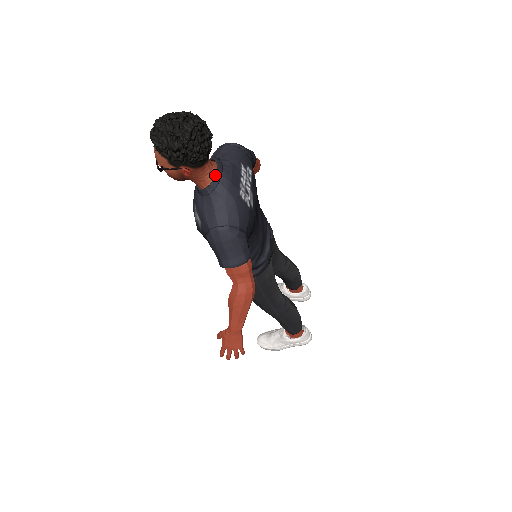
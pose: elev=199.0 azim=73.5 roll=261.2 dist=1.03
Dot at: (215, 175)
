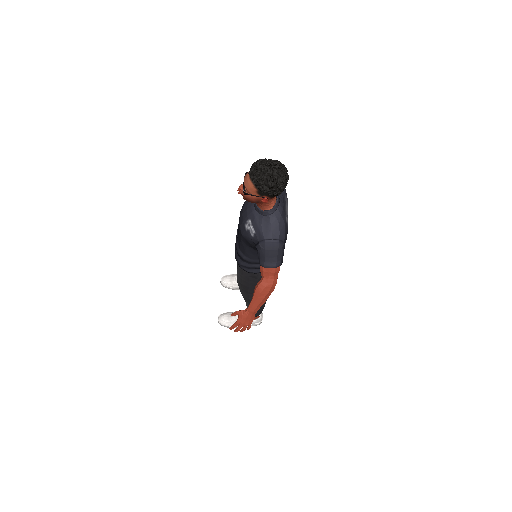
Dot at: (276, 203)
